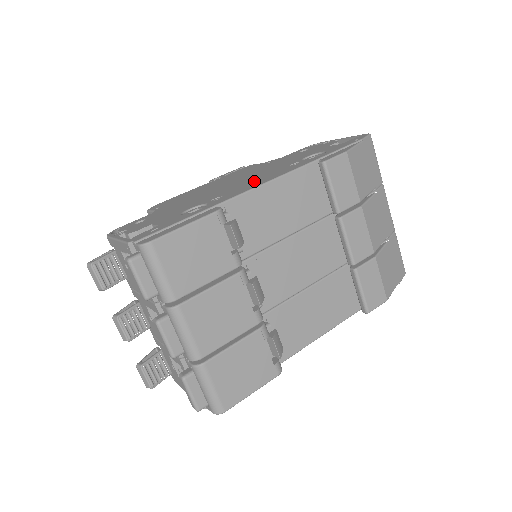
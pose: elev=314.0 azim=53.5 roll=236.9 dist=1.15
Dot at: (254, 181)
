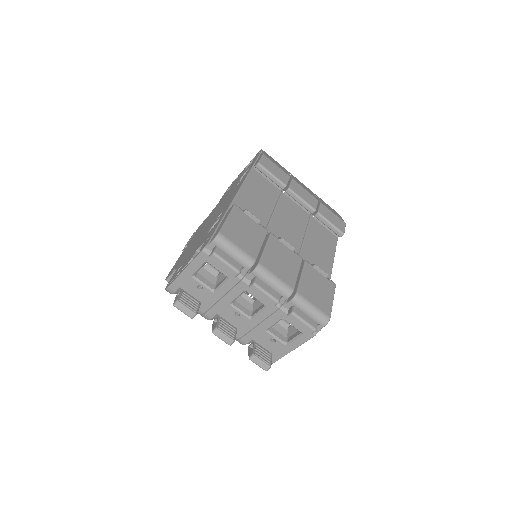
Dot at: (228, 200)
